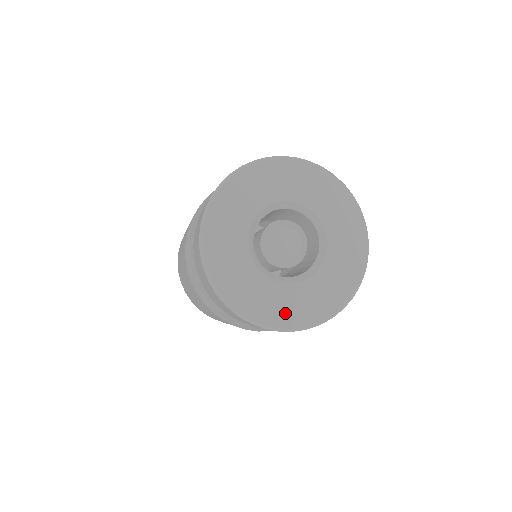
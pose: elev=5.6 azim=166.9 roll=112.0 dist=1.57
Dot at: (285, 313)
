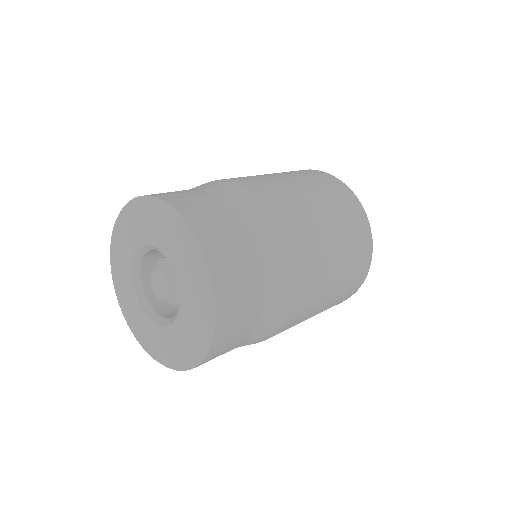
Dot at: (189, 347)
